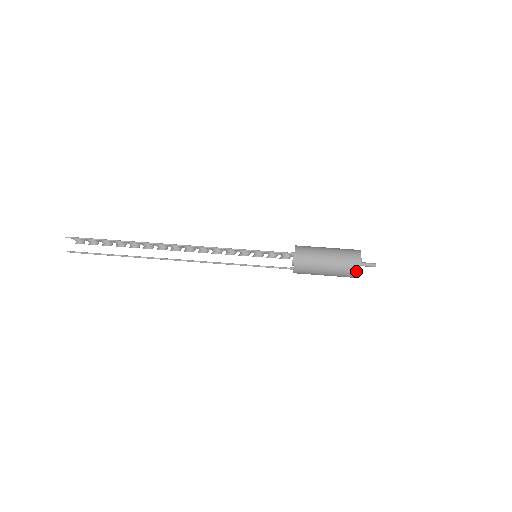
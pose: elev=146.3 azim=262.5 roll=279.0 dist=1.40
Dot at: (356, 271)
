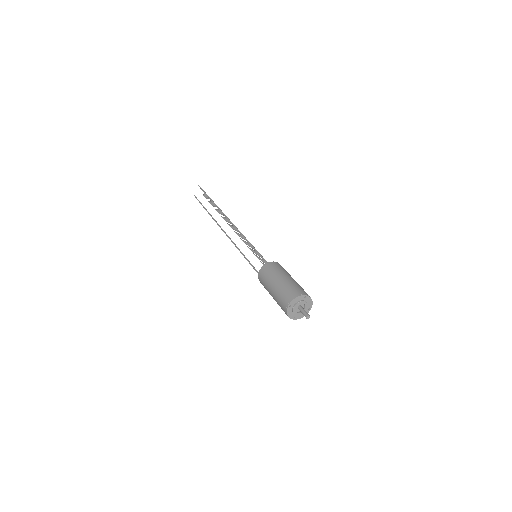
Dot at: (286, 304)
